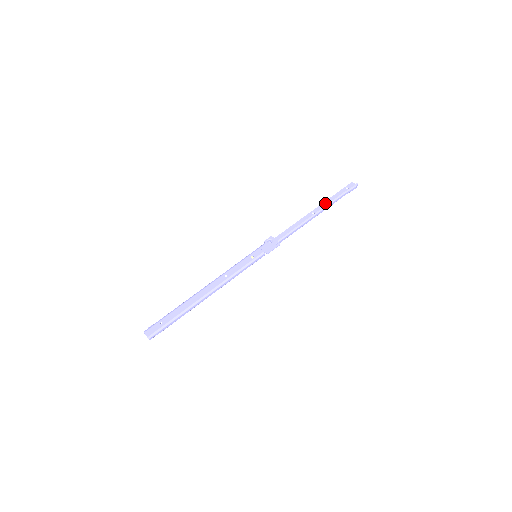
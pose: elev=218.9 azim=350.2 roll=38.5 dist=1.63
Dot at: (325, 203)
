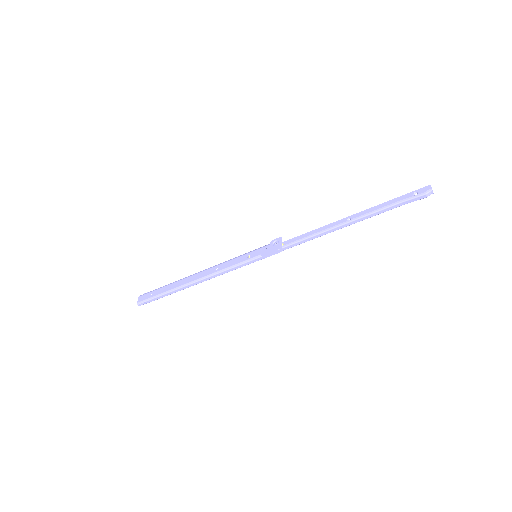
Dot at: (372, 209)
